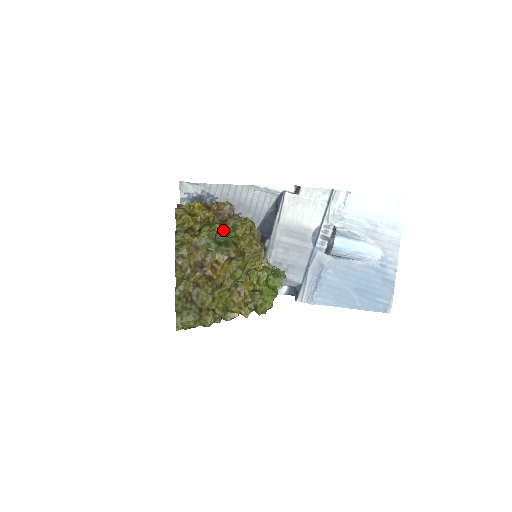
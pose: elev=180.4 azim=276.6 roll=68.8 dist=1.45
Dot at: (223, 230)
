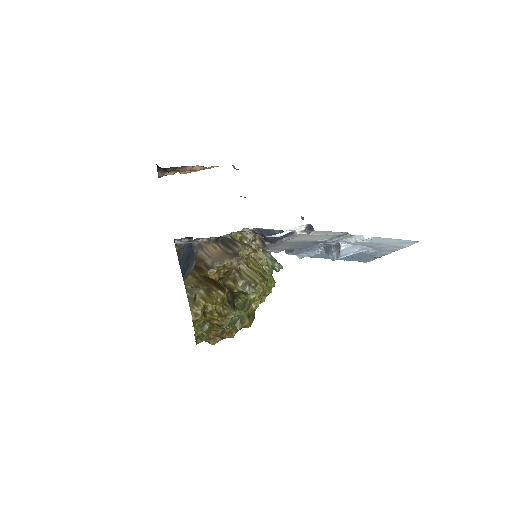
Dot at: (234, 294)
